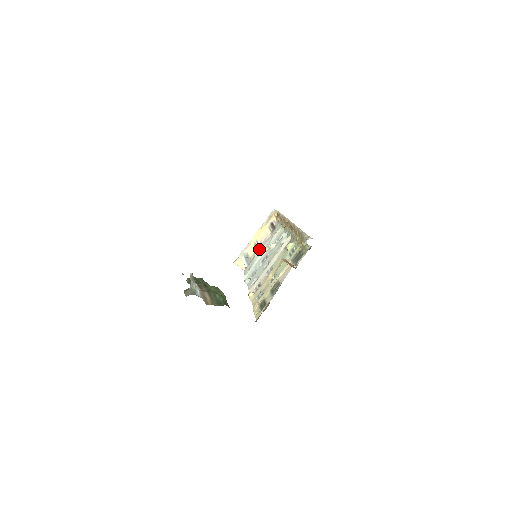
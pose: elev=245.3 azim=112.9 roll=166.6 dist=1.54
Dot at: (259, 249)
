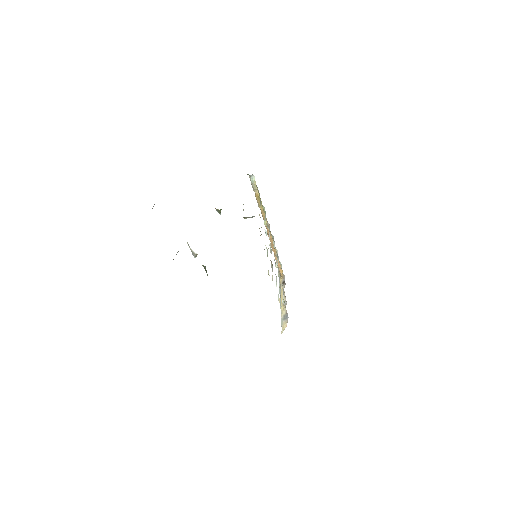
Dot at: occluded
